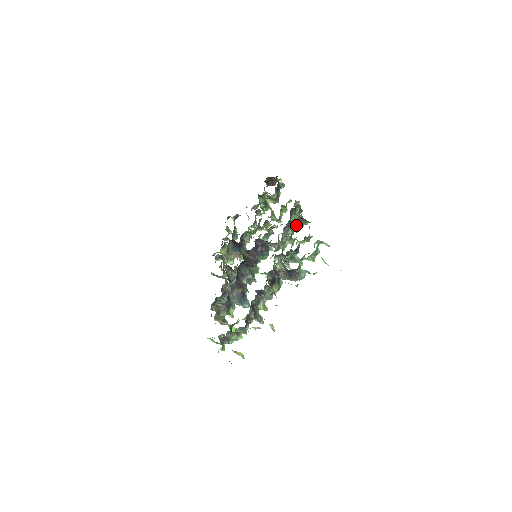
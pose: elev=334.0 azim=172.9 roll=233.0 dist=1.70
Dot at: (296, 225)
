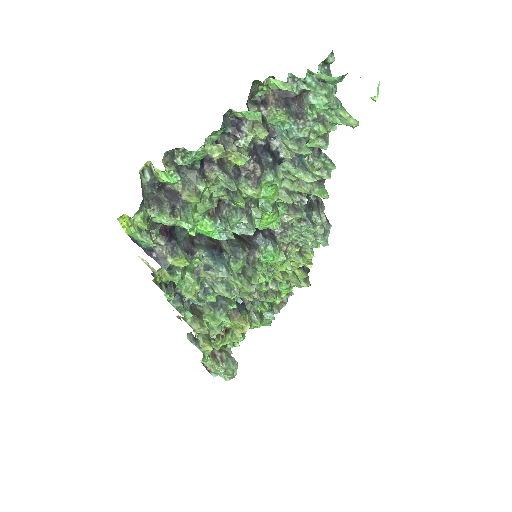
Dot at: occluded
